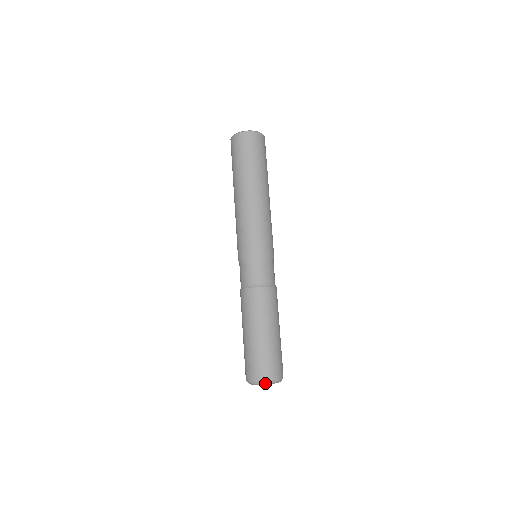
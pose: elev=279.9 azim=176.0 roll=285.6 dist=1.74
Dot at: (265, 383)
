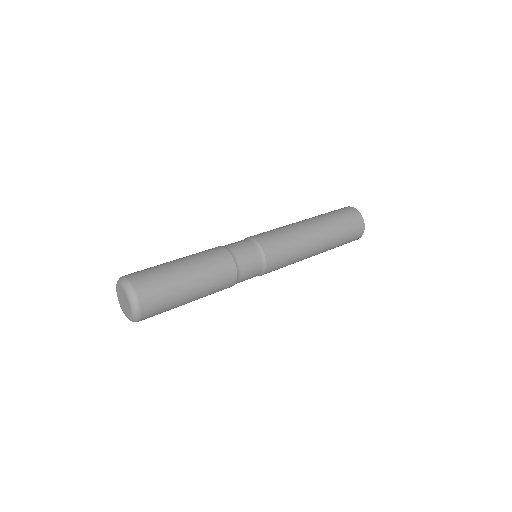
Dot at: (125, 284)
